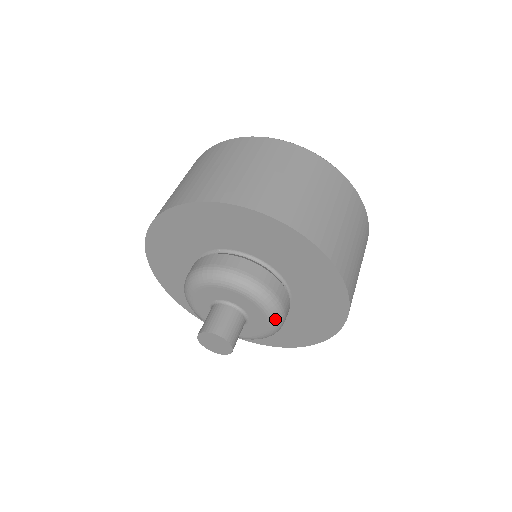
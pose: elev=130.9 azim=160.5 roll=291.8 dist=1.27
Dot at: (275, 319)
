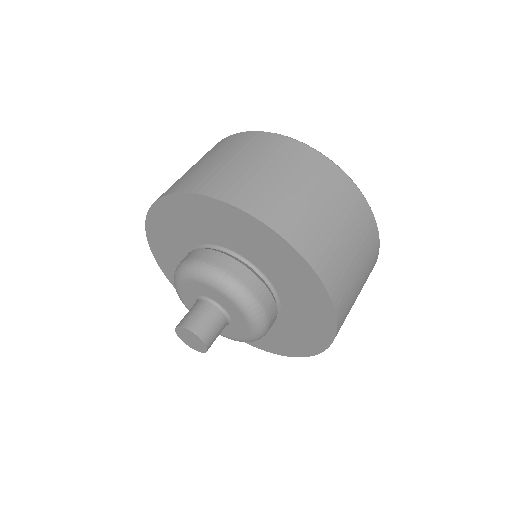
Dot at: (244, 305)
